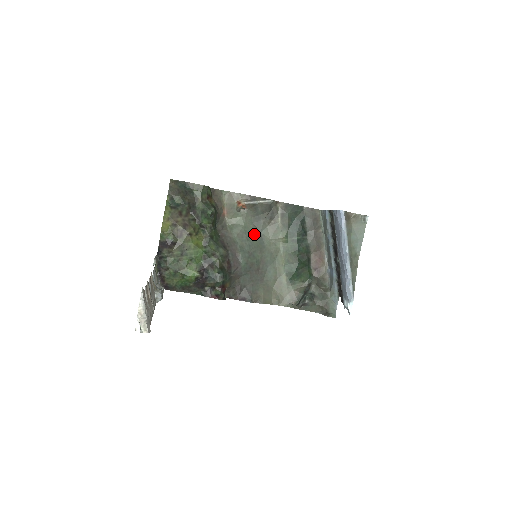
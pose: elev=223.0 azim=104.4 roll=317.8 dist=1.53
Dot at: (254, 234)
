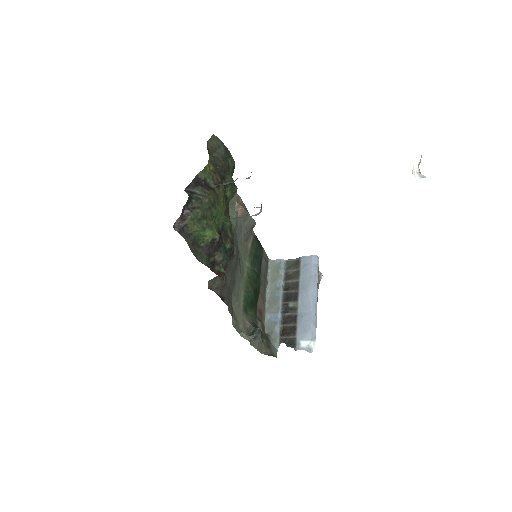
Dot at: (237, 242)
